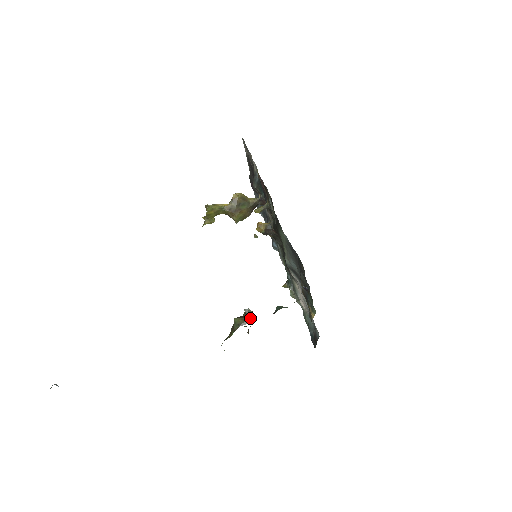
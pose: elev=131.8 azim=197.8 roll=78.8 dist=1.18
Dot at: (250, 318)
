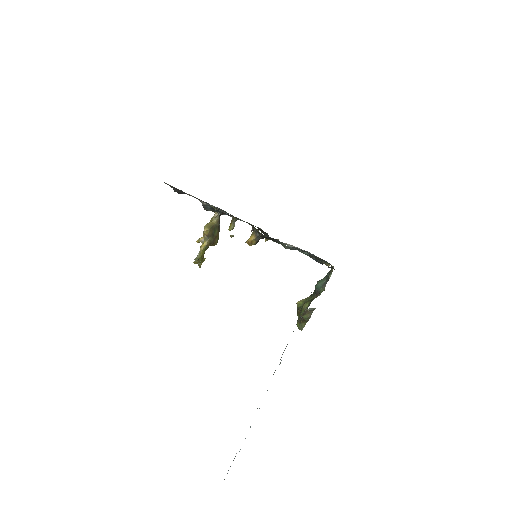
Dot at: occluded
